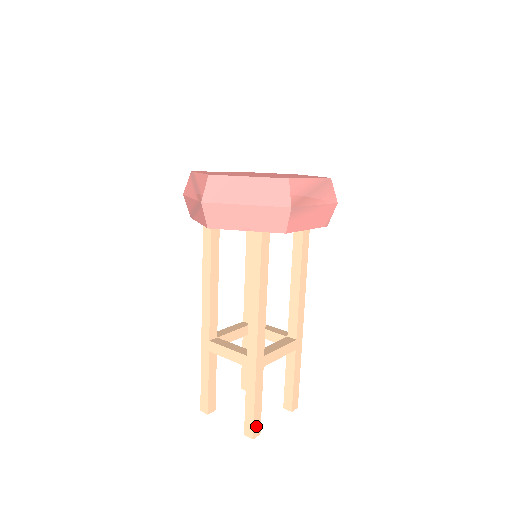
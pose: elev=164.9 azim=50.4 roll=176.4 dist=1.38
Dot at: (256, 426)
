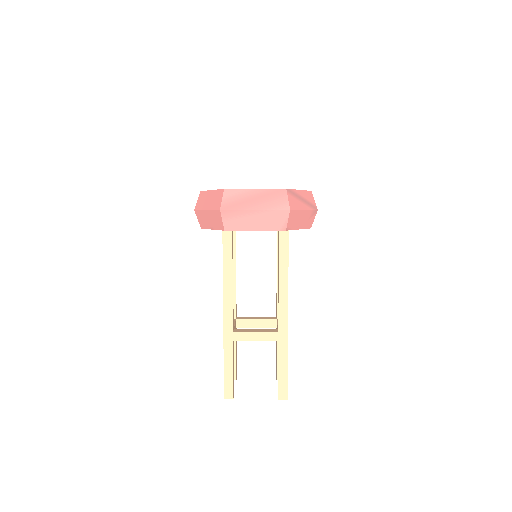
Dot at: (228, 389)
